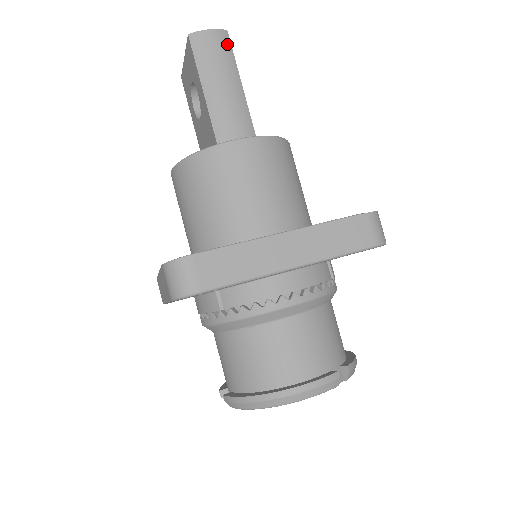
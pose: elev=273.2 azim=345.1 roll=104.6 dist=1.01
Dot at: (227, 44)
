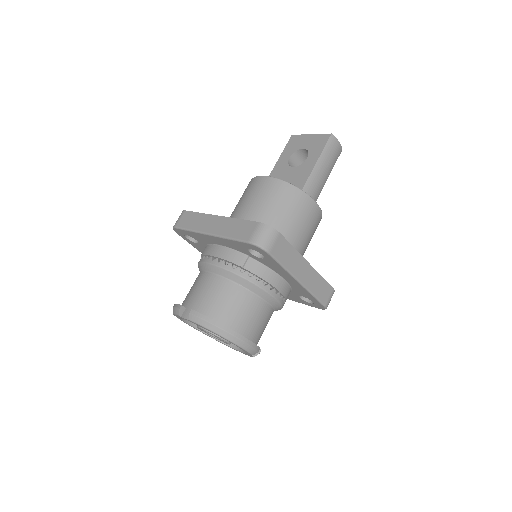
Dot at: (338, 156)
